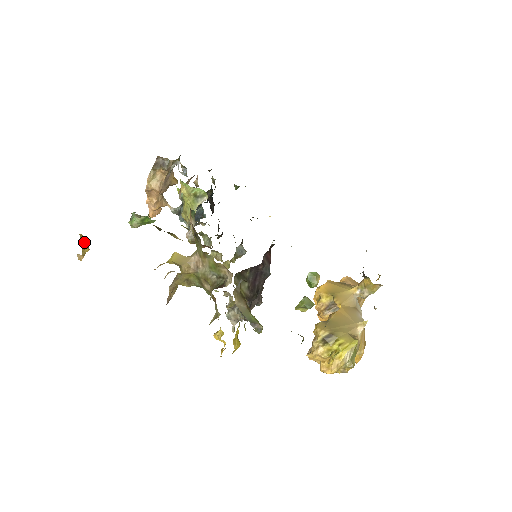
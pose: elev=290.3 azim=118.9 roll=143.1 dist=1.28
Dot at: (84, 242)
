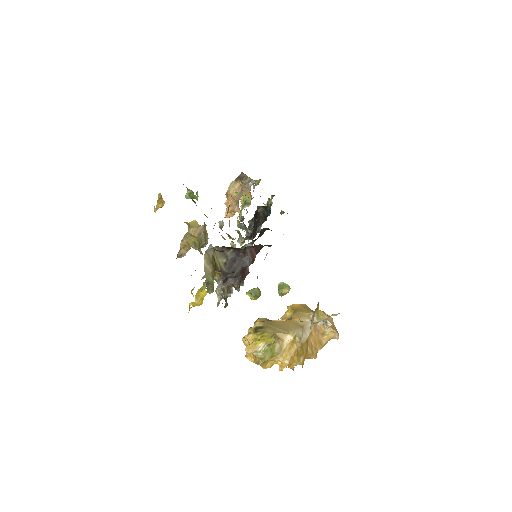
Dot at: (161, 200)
